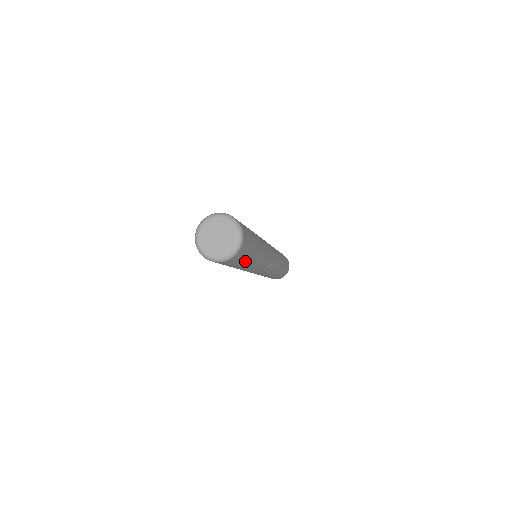
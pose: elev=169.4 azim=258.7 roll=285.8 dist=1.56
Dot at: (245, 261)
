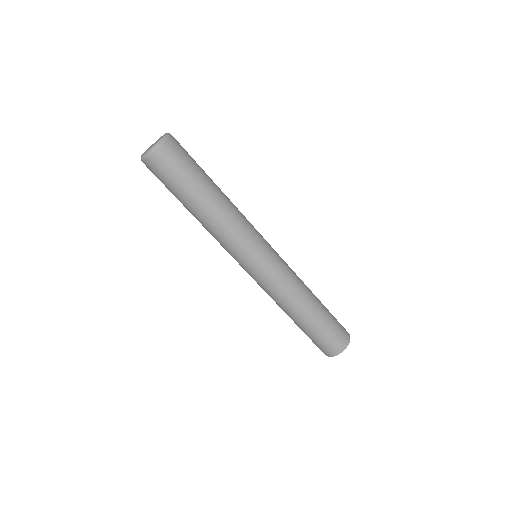
Dot at: (185, 185)
